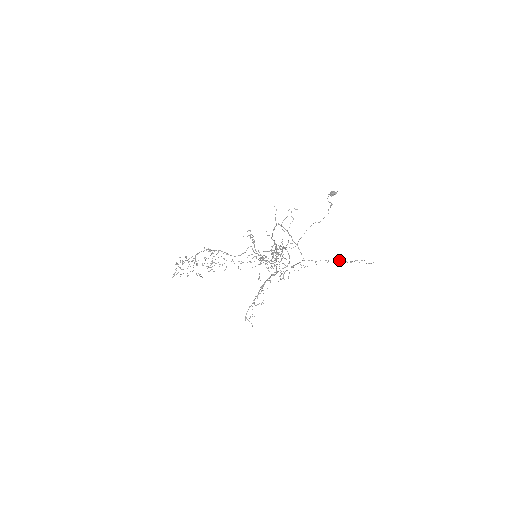
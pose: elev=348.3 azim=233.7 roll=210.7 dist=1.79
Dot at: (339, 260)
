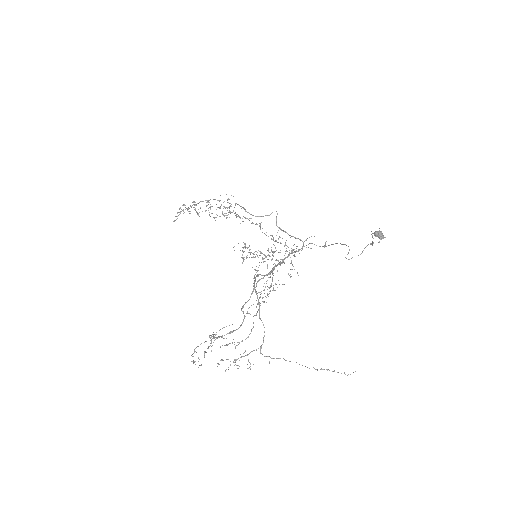
Dot at: occluded
